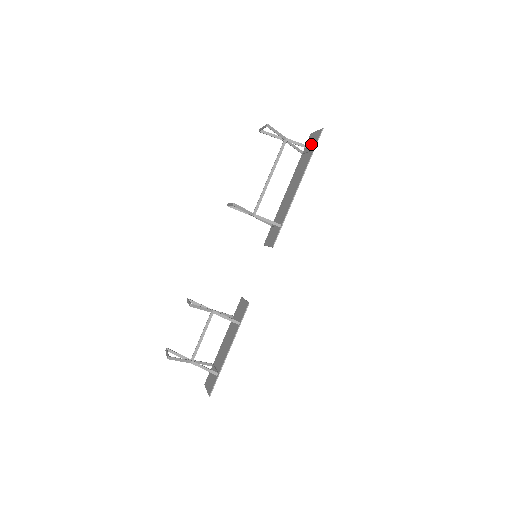
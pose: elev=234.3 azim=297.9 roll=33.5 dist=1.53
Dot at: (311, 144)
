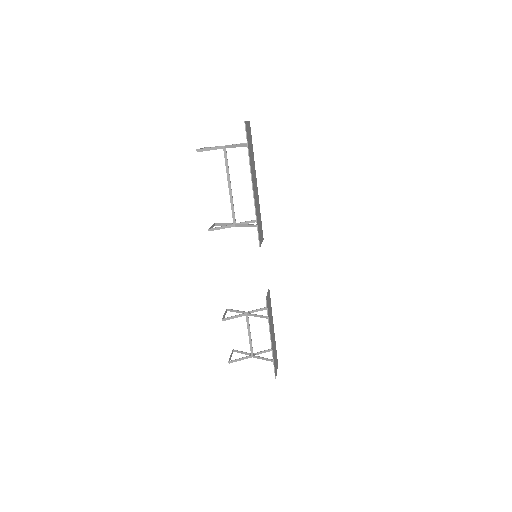
Dot at: (248, 137)
